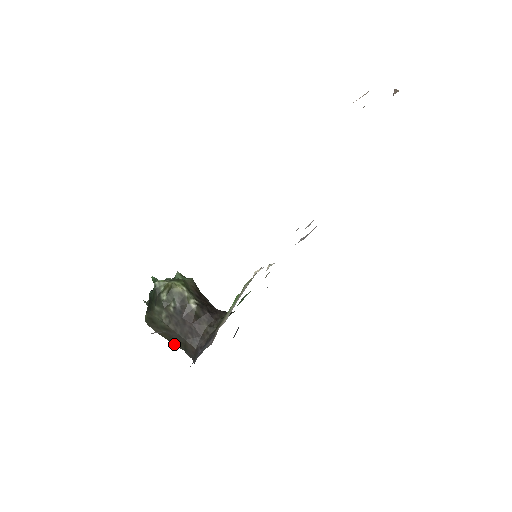
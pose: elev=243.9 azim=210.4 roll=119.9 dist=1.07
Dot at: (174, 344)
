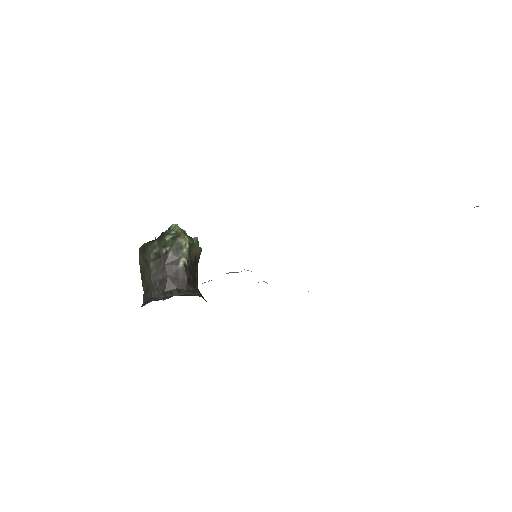
Dot at: (142, 281)
